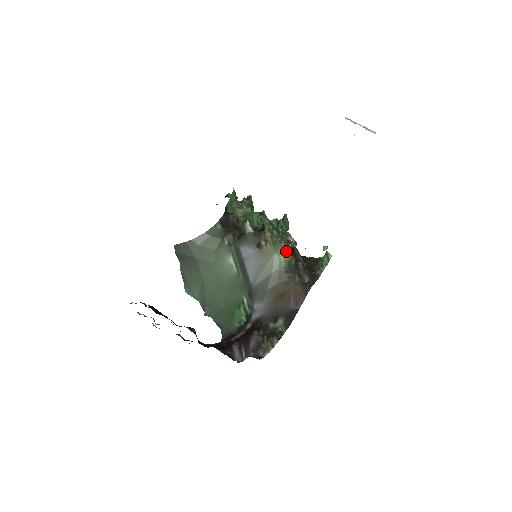
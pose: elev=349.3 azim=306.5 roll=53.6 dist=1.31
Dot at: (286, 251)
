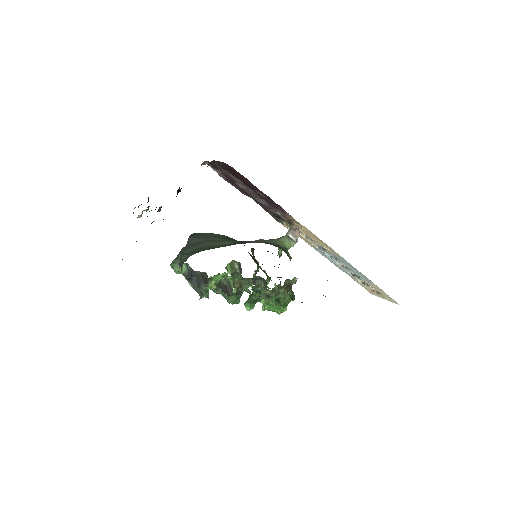
Dot at: (288, 242)
